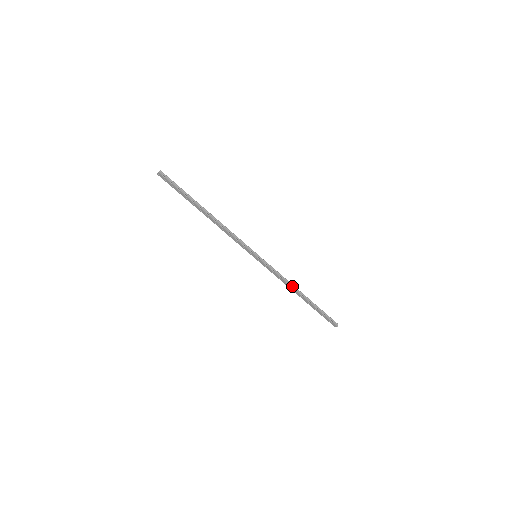
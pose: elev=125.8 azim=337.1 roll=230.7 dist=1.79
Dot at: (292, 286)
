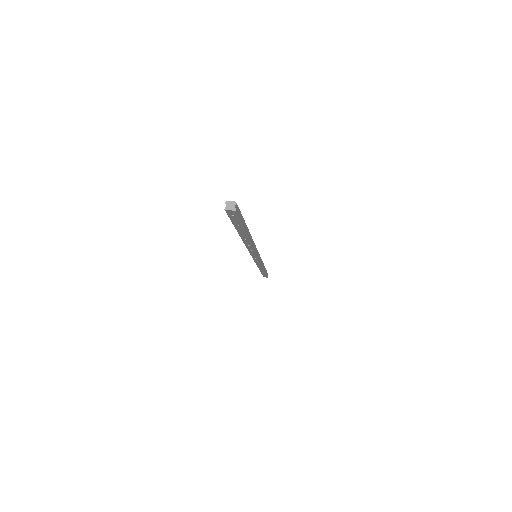
Dot at: (263, 266)
